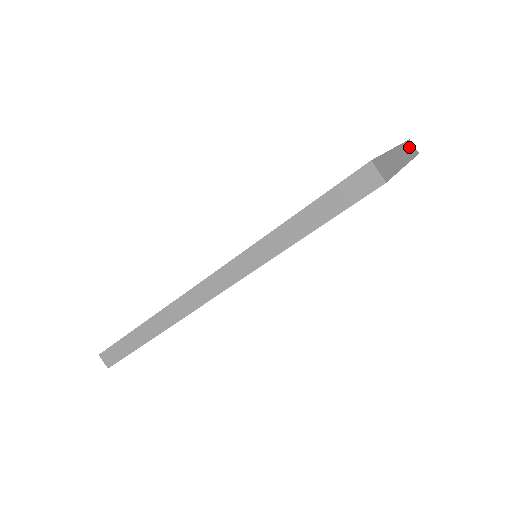
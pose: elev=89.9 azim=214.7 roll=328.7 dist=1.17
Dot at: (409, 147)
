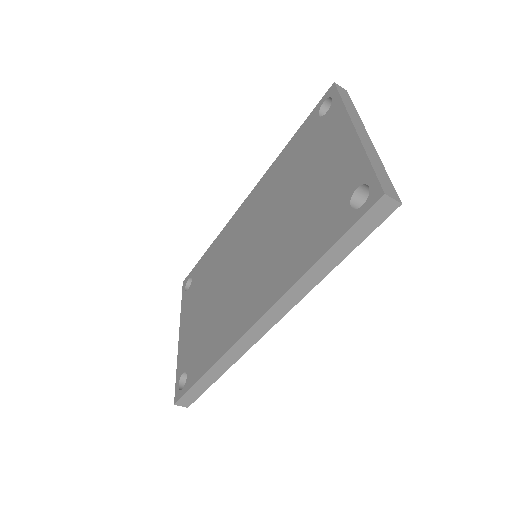
Dot at: (345, 98)
